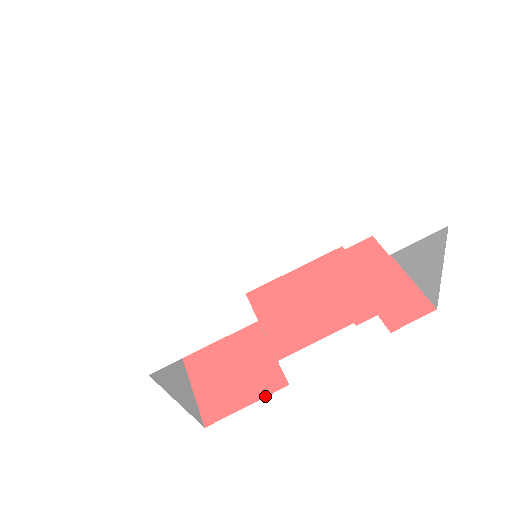
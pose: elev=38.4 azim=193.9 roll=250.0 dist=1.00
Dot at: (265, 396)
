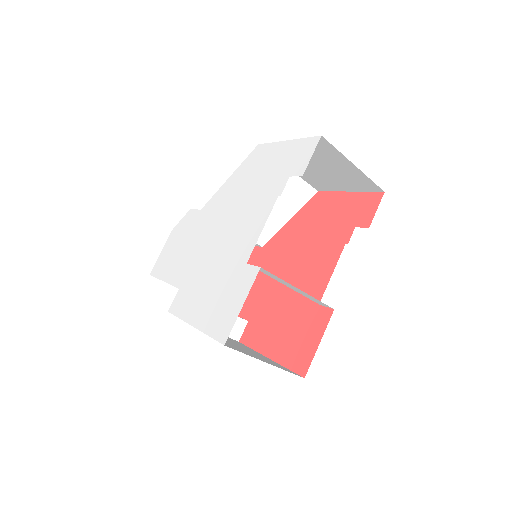
Dot at: (325, 328)
